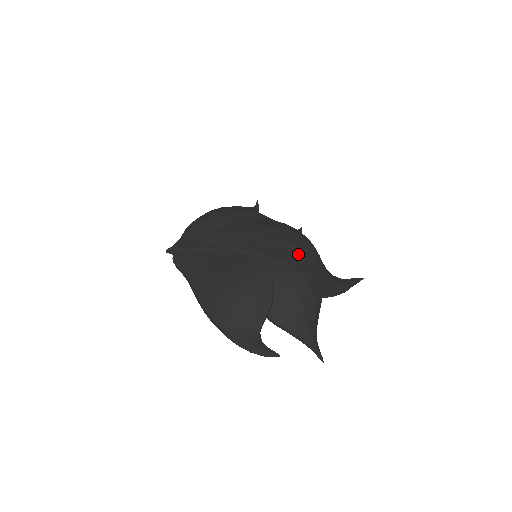
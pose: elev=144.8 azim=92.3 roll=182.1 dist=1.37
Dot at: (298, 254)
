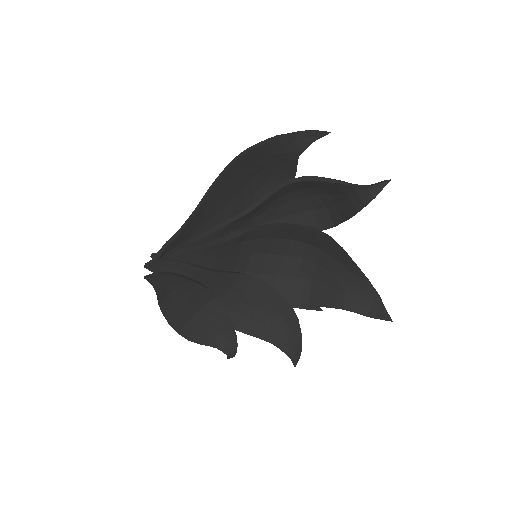
Dot at: occluded
